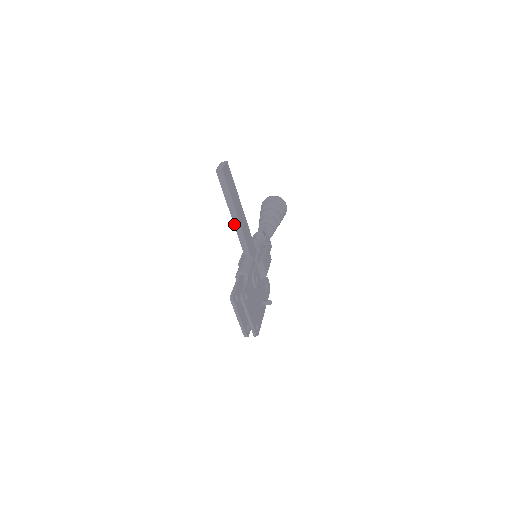
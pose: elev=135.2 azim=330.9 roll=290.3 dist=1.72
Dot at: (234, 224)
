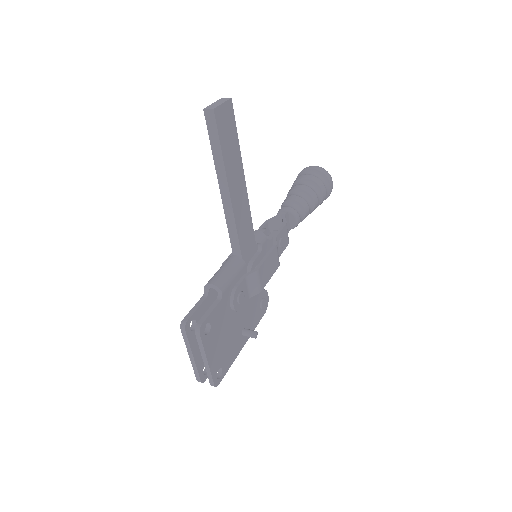
Dot at: (223, 204)
